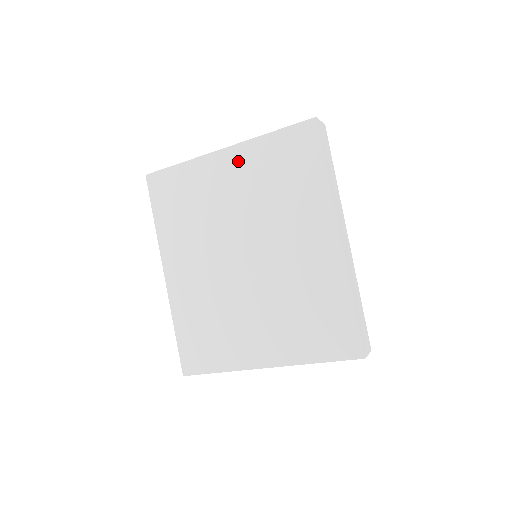
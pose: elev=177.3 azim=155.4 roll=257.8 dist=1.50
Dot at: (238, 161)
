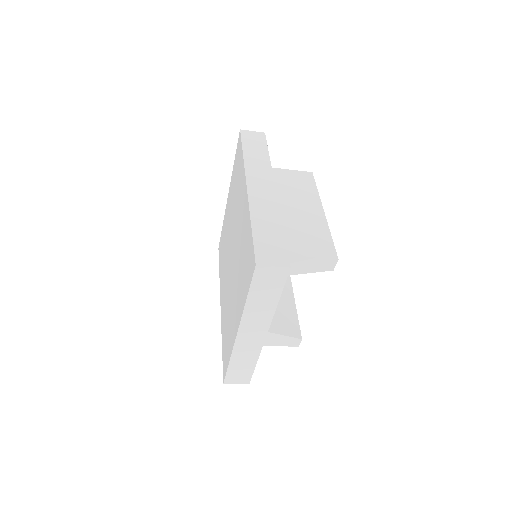
Dot at: (230, 195)
